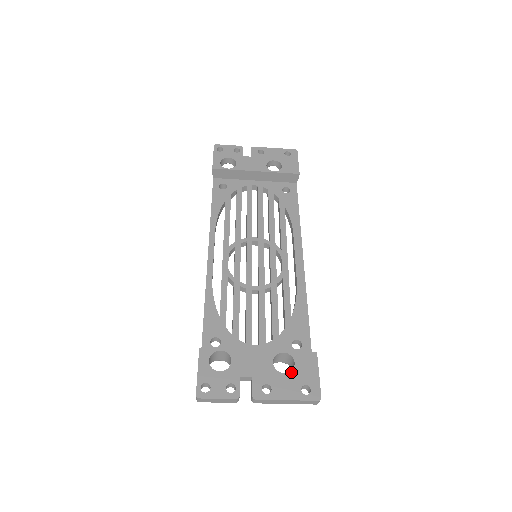
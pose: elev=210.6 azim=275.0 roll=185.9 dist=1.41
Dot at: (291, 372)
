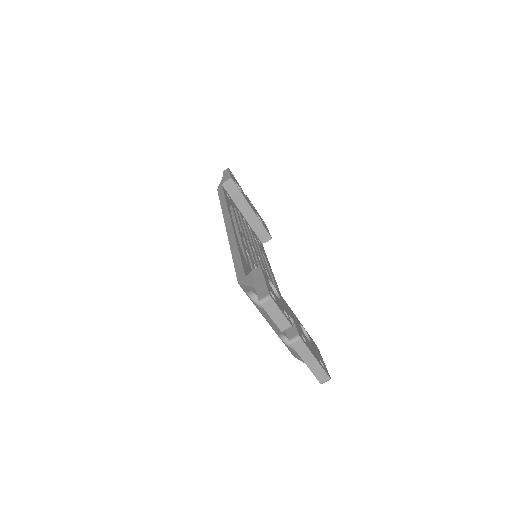
Dot at: (311, 343)
